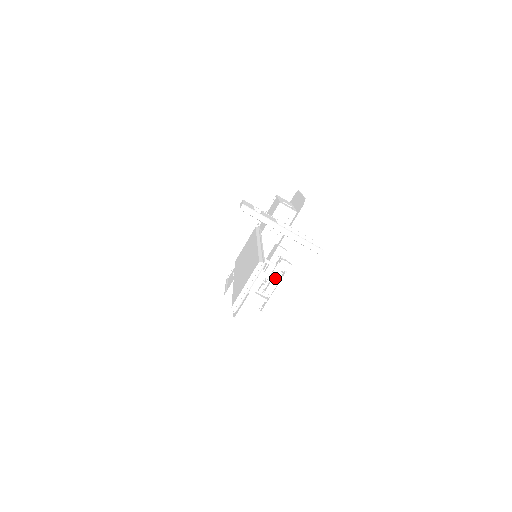
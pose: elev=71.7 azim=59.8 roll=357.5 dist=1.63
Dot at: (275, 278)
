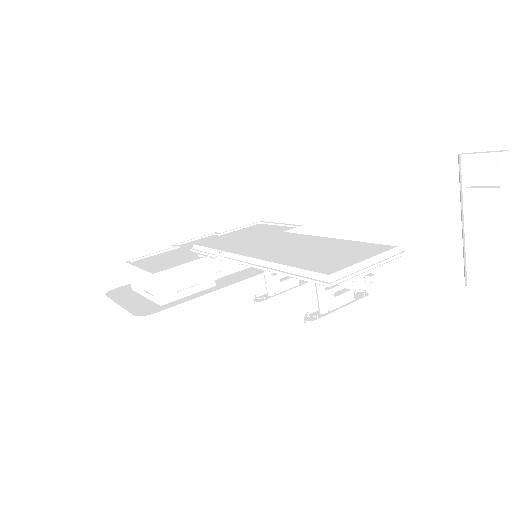
Dot at: occluded
